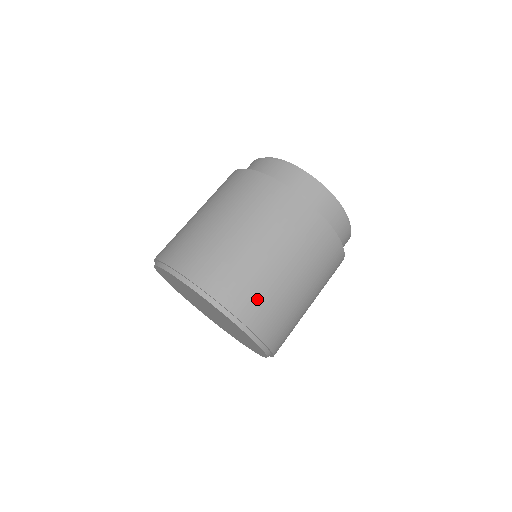
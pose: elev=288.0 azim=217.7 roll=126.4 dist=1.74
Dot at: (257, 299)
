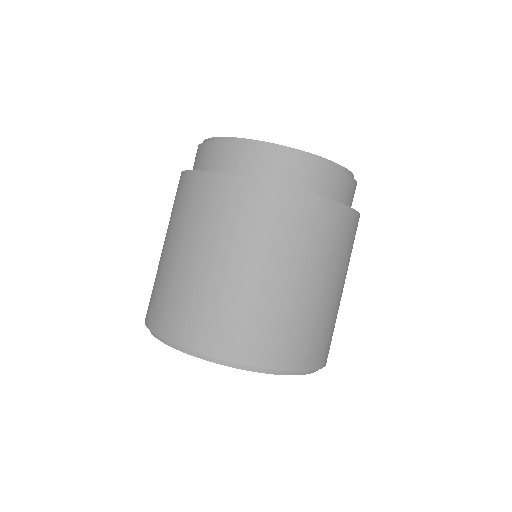
Dot at: (284, 337)
